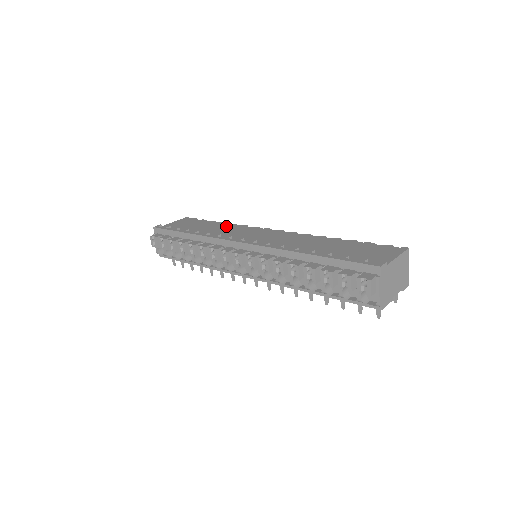
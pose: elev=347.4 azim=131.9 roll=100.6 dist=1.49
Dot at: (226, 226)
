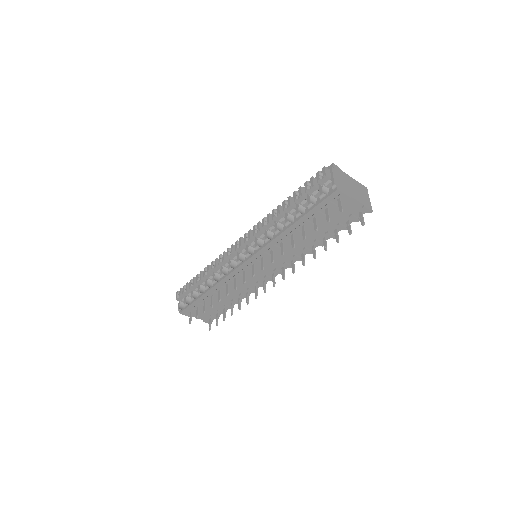
Dot at: occluded
